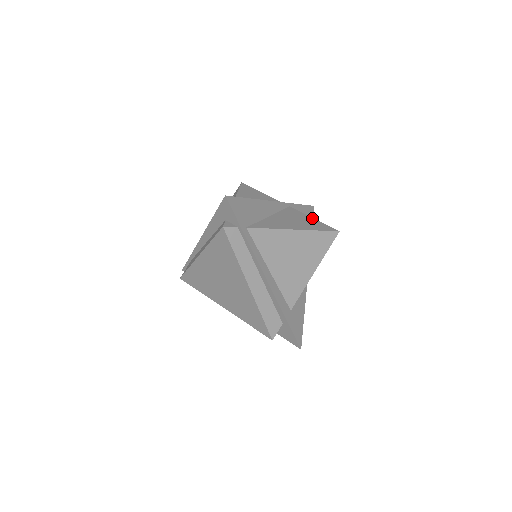
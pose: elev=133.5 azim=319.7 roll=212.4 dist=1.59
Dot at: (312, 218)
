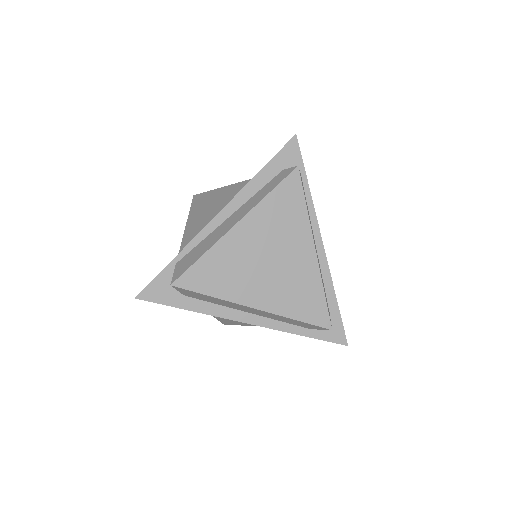
Dot at: occluded
